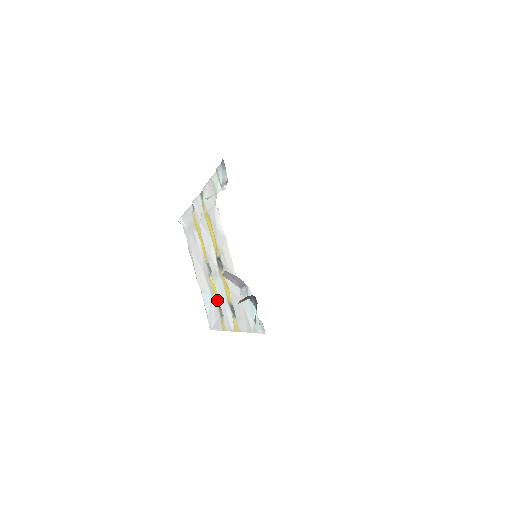
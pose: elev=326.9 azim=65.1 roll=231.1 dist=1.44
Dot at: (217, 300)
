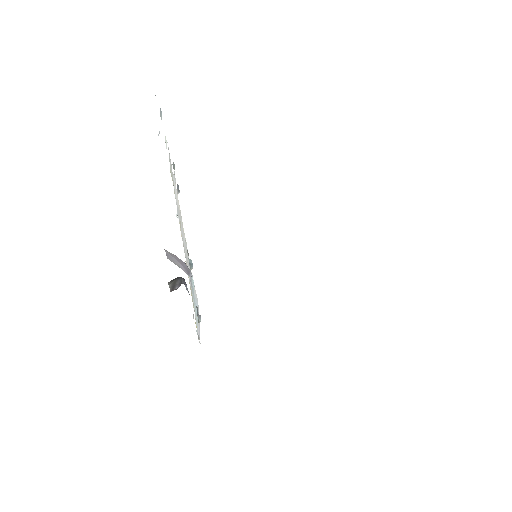
Dot at: occluded
